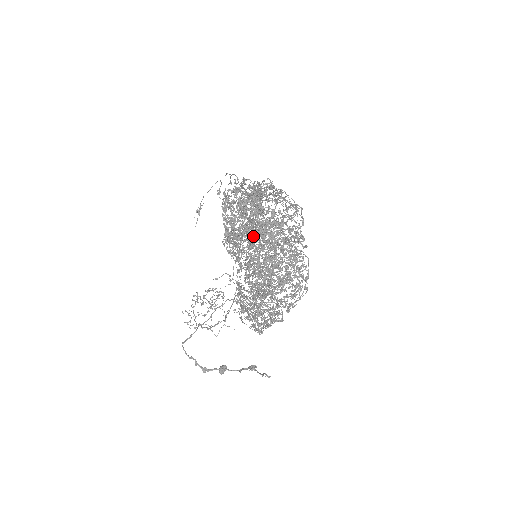
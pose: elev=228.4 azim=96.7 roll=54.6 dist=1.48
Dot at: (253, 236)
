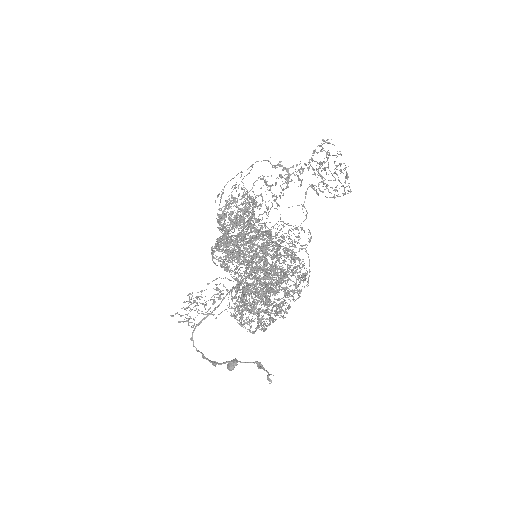
Dot at: (254, 237)
